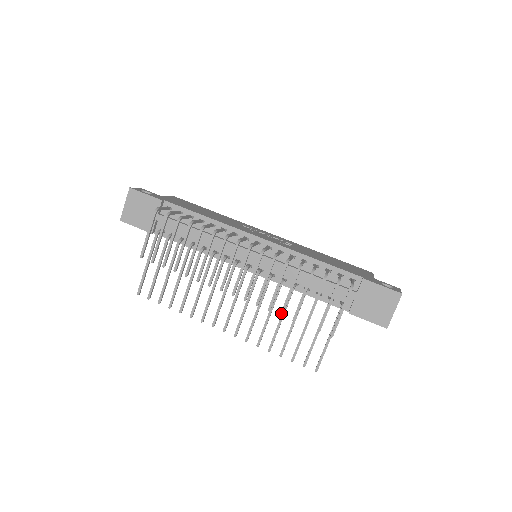
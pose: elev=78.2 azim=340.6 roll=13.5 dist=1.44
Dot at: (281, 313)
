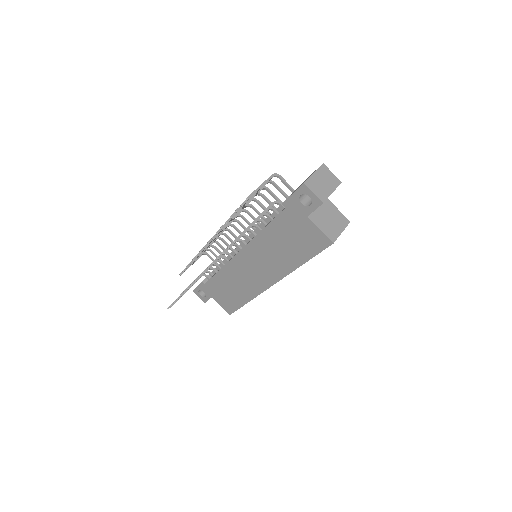
Dot at: (226, 221)
